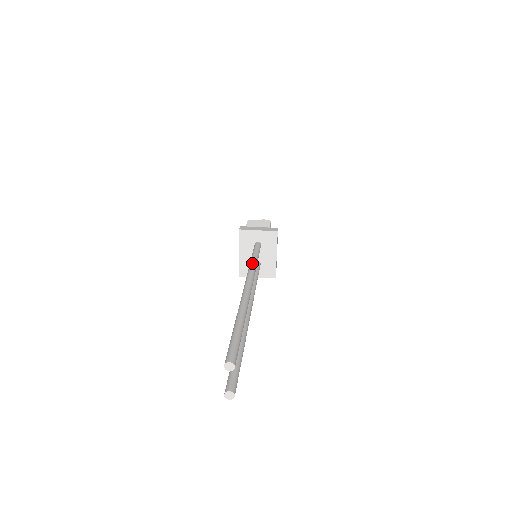
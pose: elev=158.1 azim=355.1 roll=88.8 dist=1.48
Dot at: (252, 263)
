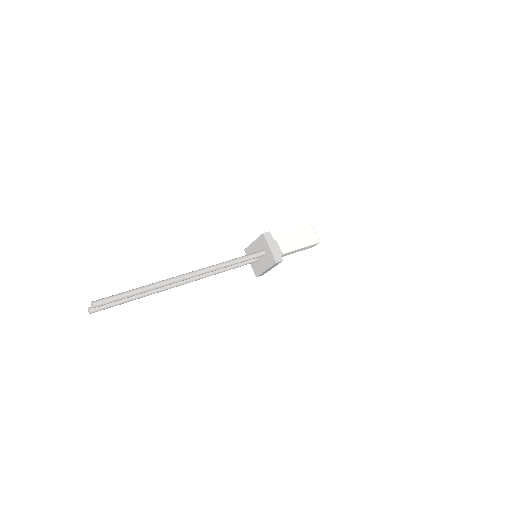
Dot at: (225, 263)
